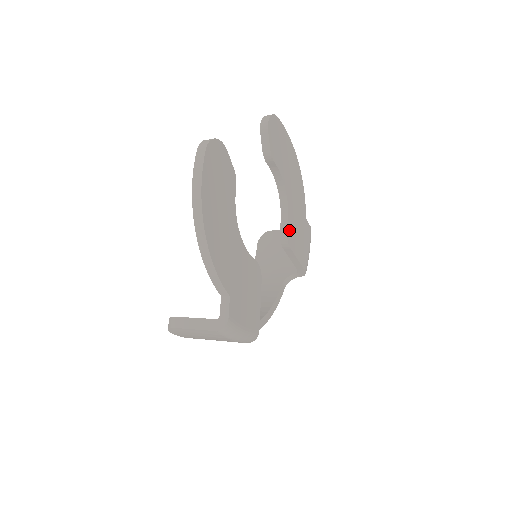
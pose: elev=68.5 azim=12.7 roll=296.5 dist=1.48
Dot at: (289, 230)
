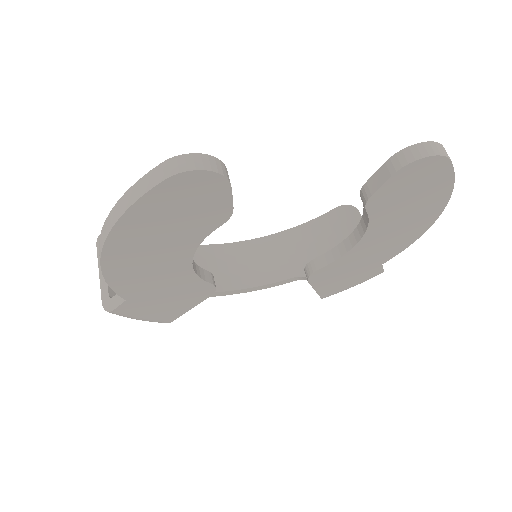
Dot at: (324, 269)
